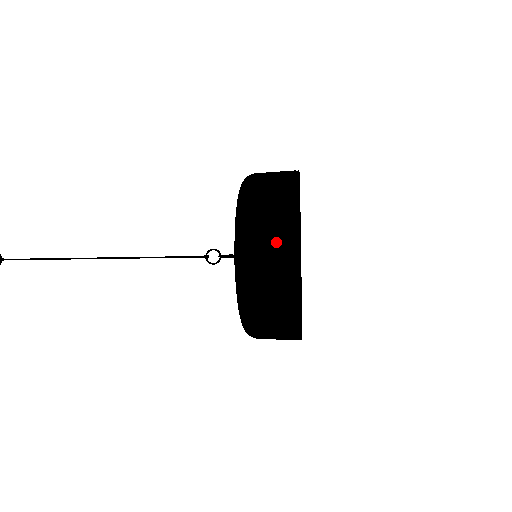
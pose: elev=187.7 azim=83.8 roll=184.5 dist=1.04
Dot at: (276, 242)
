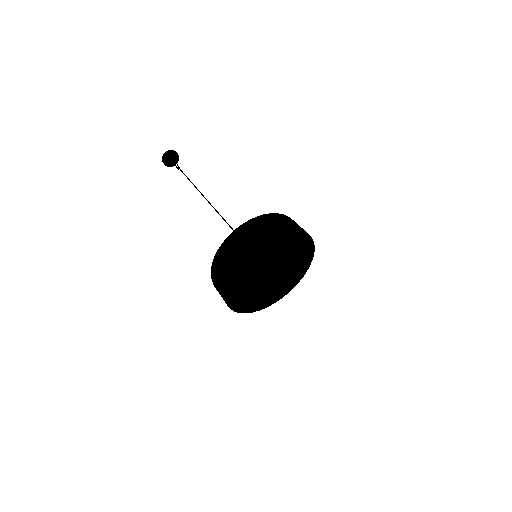
Dot at: (219, 291)
